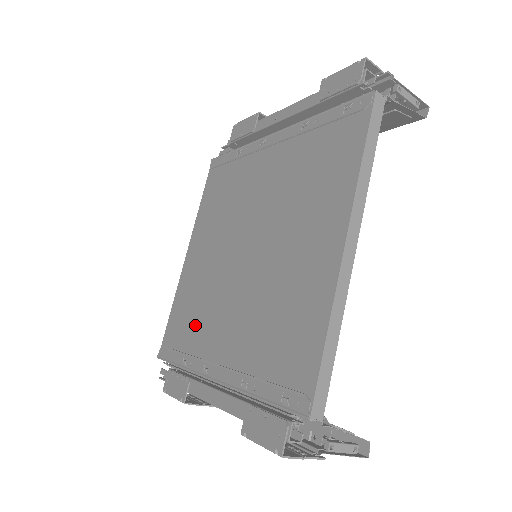
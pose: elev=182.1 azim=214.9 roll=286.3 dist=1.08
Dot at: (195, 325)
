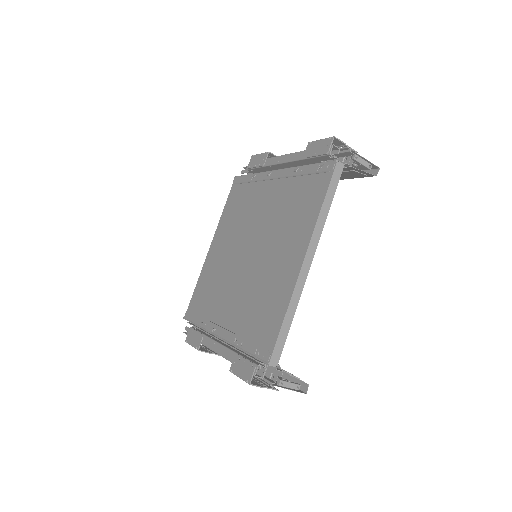
Dot at: (211, 299)
